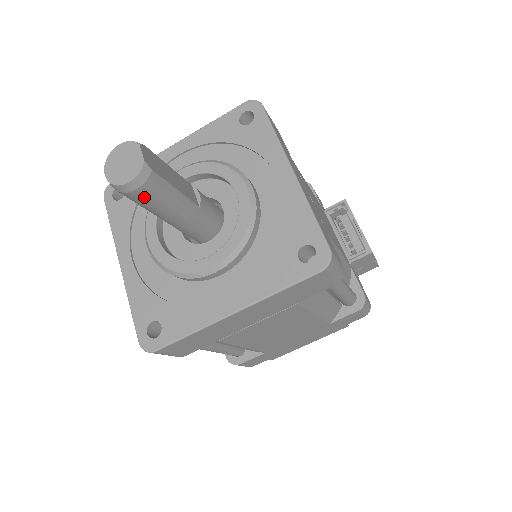
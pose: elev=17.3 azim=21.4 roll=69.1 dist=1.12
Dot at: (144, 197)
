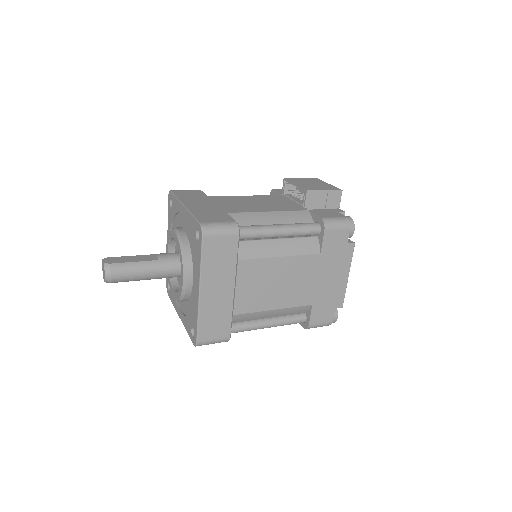
Dot at: (119, 276)
